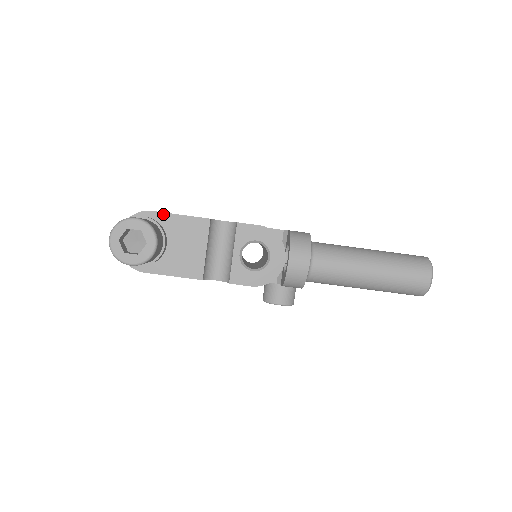
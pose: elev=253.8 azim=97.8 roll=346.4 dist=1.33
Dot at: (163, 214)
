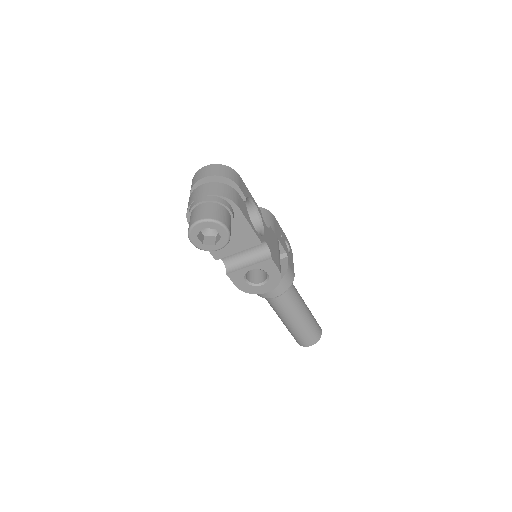
Dot at: (242, 215)
